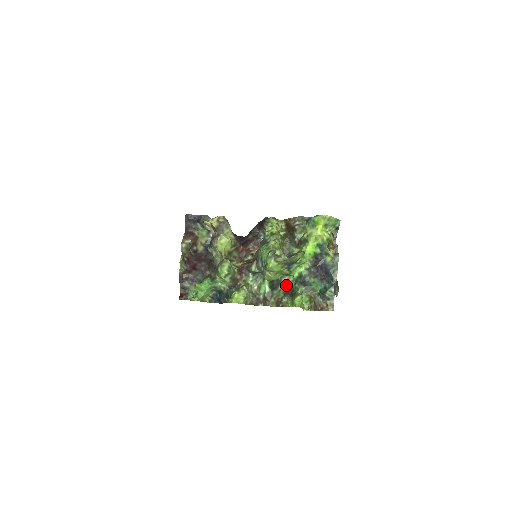
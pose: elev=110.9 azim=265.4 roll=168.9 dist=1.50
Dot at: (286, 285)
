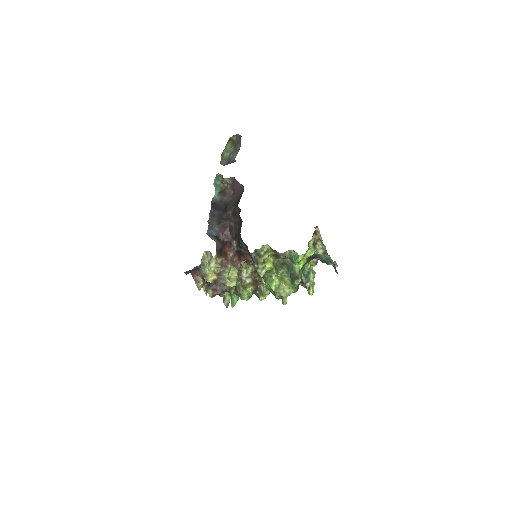
Dot at: occluded
